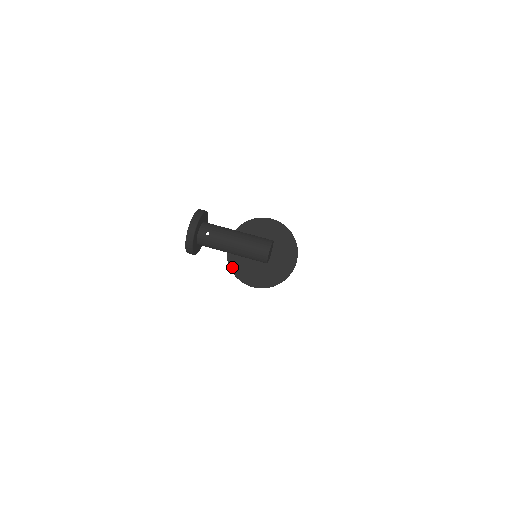
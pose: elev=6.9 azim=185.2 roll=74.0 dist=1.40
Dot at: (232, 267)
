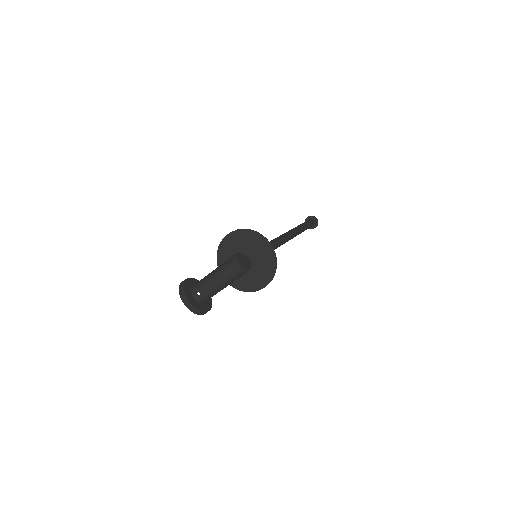
Dot at: (241, 289)
